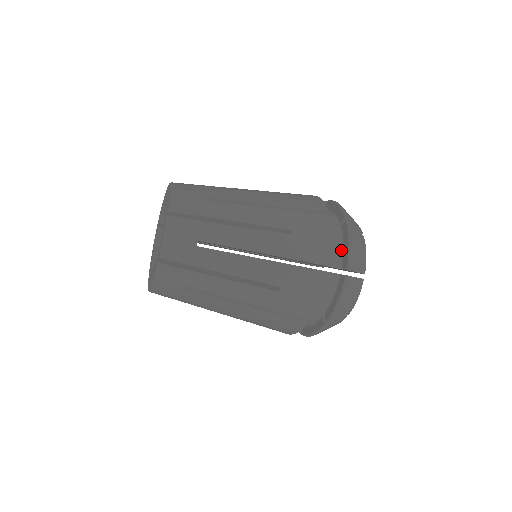
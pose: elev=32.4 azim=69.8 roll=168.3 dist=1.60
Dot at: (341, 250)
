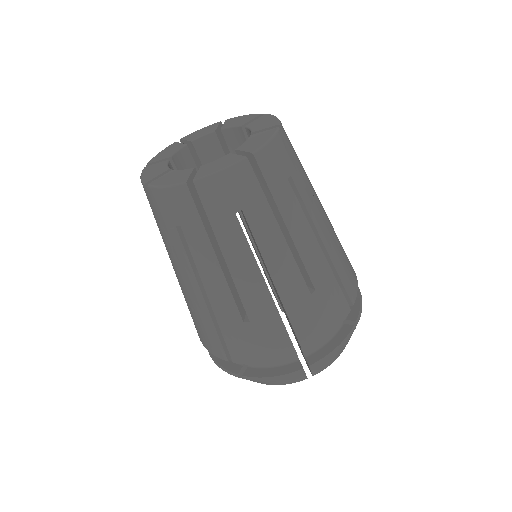
Dot at: (323, 343)
